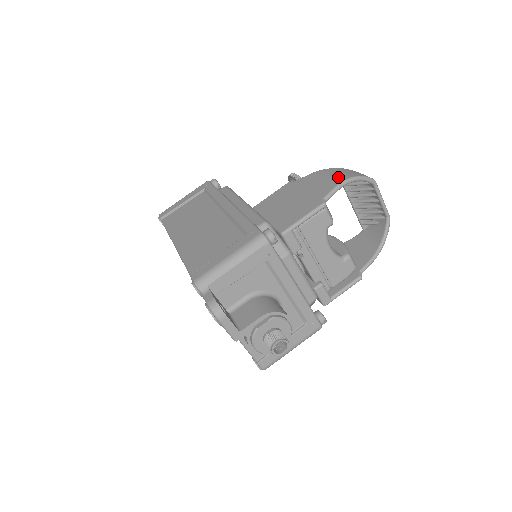
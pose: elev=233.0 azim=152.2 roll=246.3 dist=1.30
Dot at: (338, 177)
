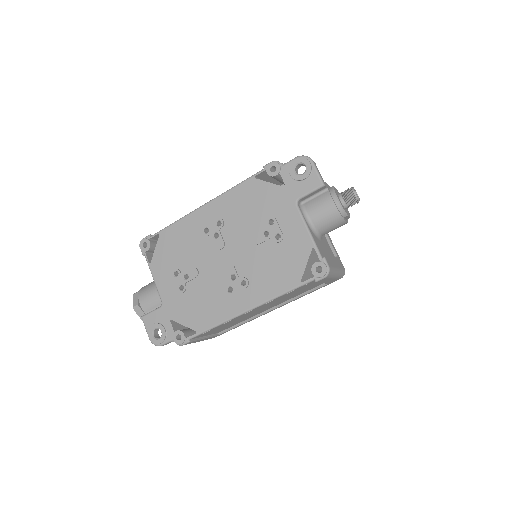
Dot at: occluded
